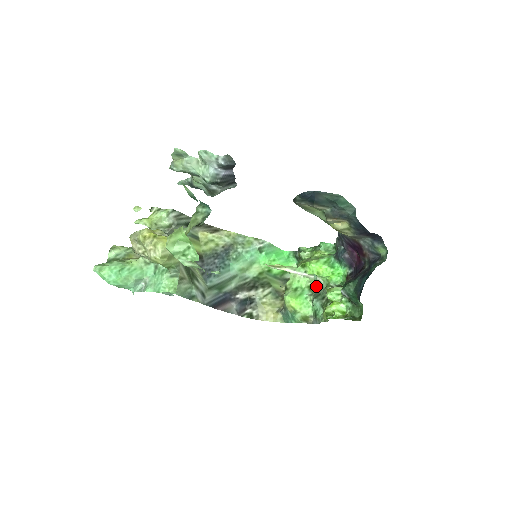
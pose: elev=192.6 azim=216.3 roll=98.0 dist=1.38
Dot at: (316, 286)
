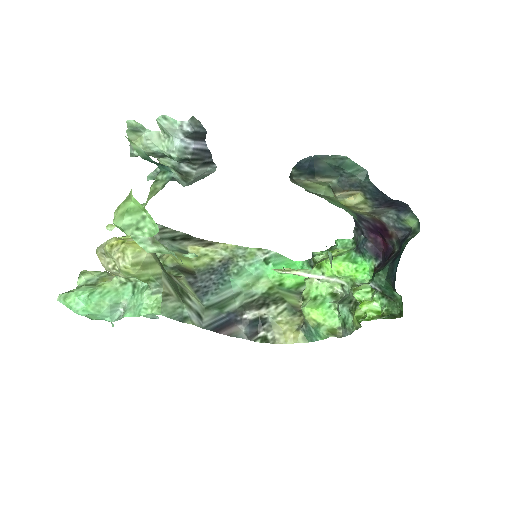
Dot at: (339, 292)
